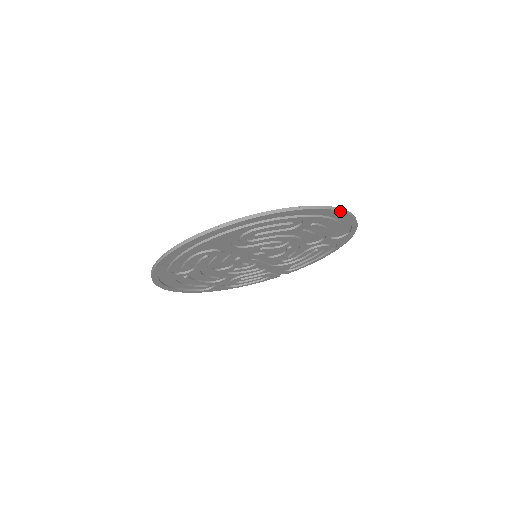
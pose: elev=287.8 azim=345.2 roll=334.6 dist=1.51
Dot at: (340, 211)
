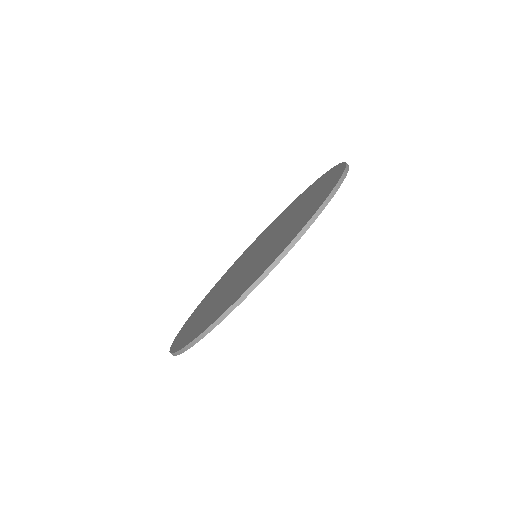
Dot at: (287, 253)
